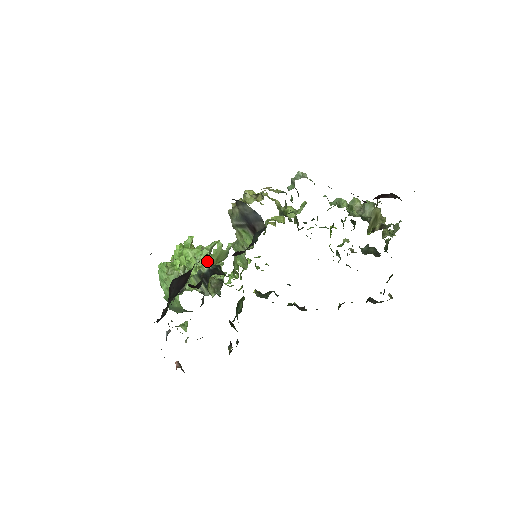
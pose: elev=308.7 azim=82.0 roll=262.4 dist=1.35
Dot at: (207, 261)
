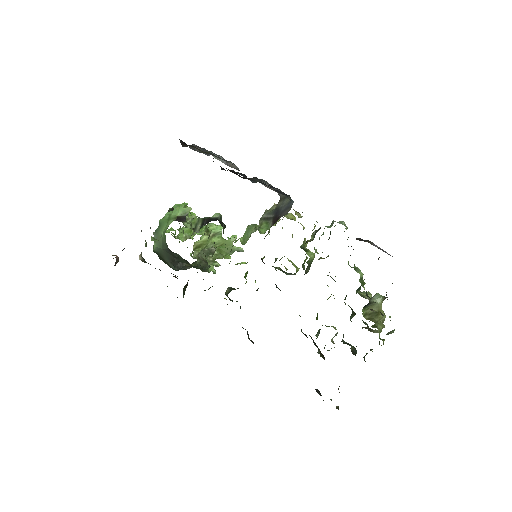
Dot at: (220, 215)
